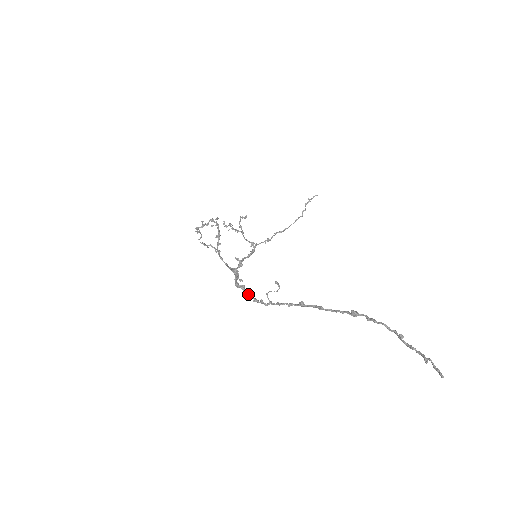
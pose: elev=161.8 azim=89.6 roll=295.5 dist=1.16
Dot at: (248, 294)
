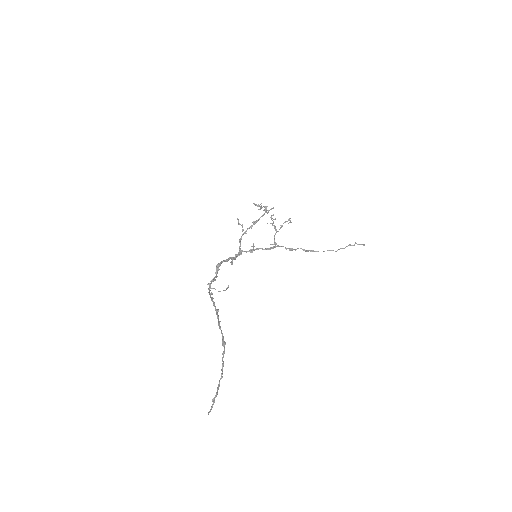
Dot at: (216, 276)
